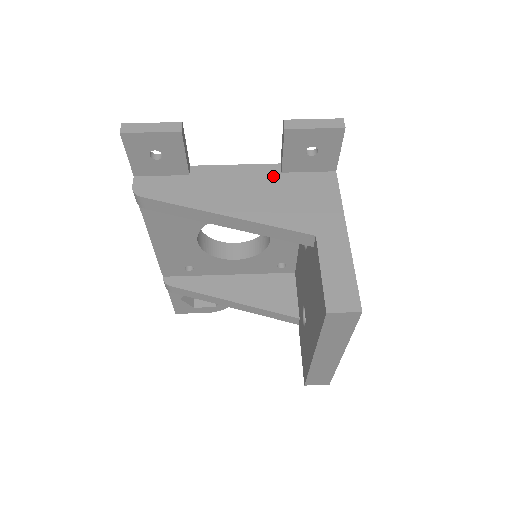
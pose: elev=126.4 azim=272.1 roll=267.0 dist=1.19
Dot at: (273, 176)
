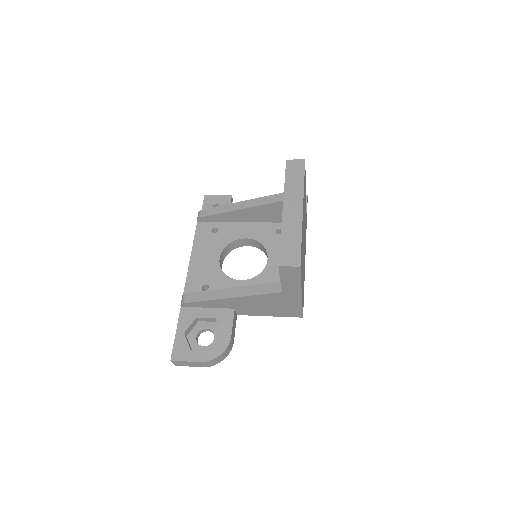
Dot at: occluded
